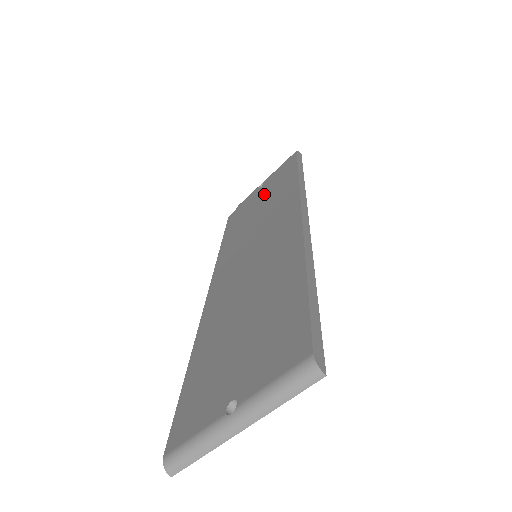
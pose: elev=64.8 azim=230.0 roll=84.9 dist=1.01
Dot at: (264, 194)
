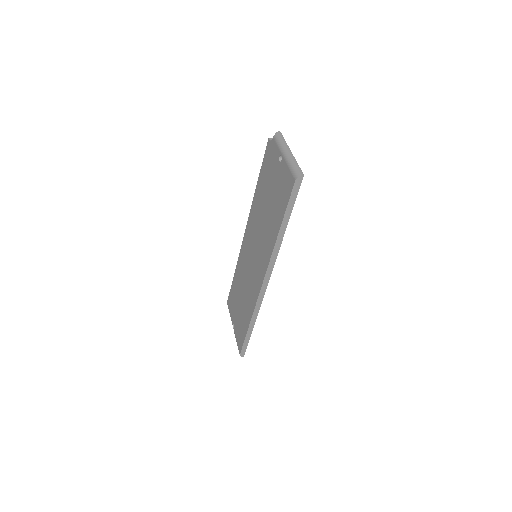
Dot at: (274, 191)
